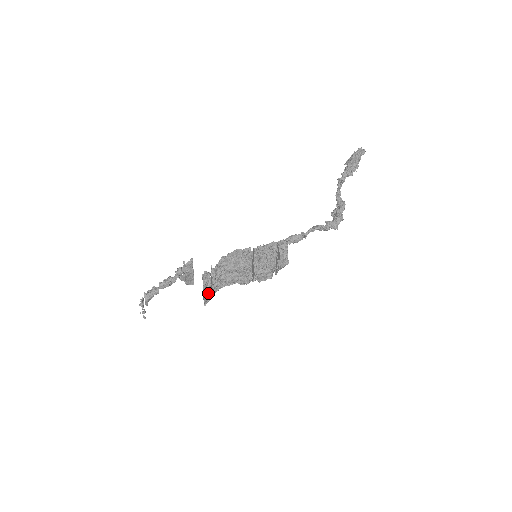
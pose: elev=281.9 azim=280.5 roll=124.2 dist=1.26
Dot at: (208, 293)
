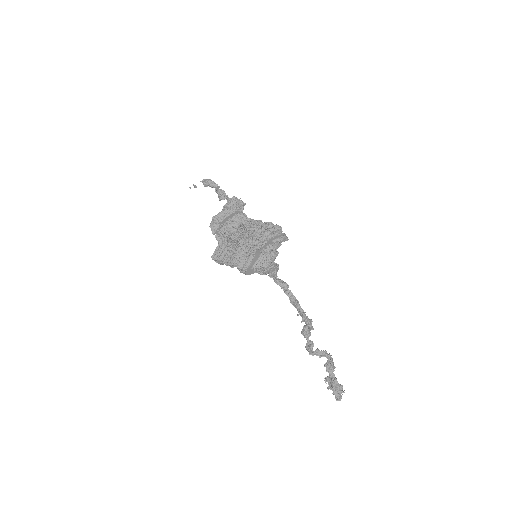
Dot at: (228, 212)
